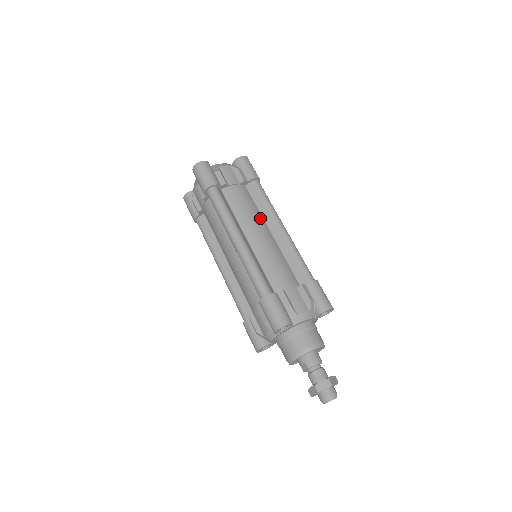
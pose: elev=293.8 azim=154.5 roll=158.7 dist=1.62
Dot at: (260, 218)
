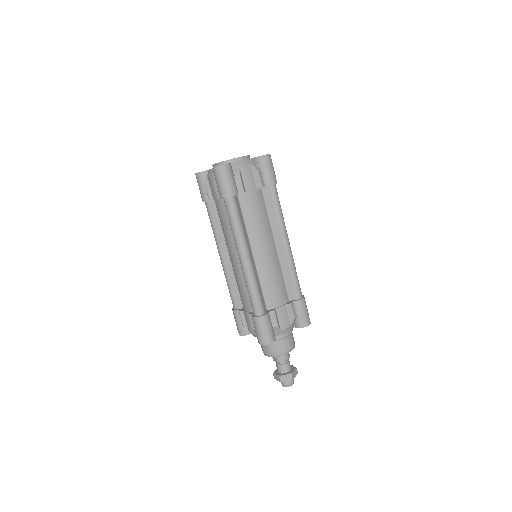
Dot at: (269, 230)
